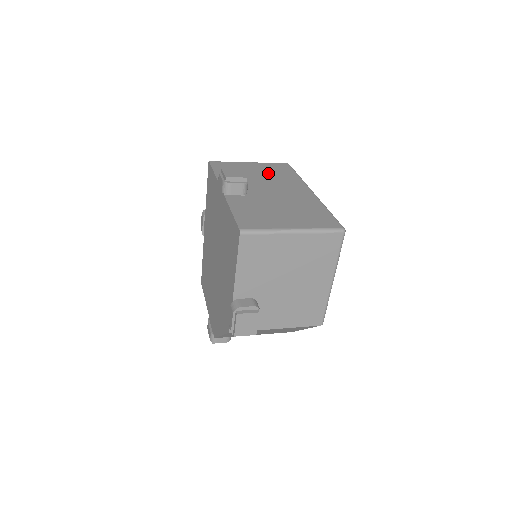
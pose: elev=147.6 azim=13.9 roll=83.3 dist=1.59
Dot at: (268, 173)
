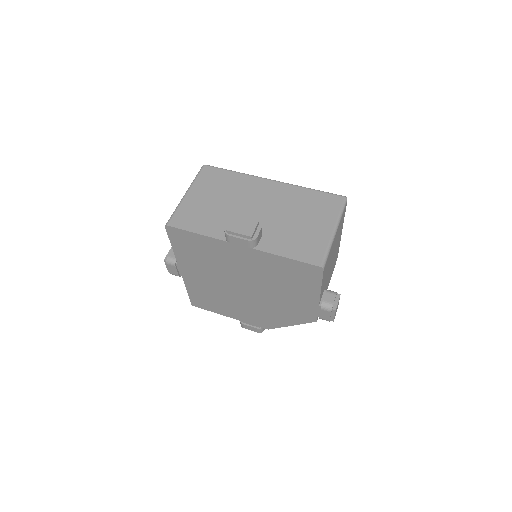
Dot at: (220, 192)
